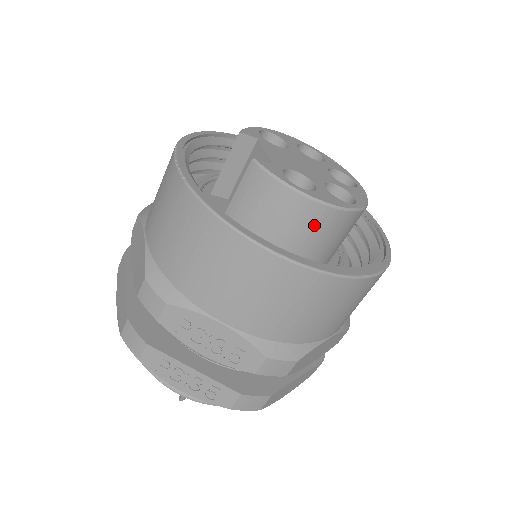
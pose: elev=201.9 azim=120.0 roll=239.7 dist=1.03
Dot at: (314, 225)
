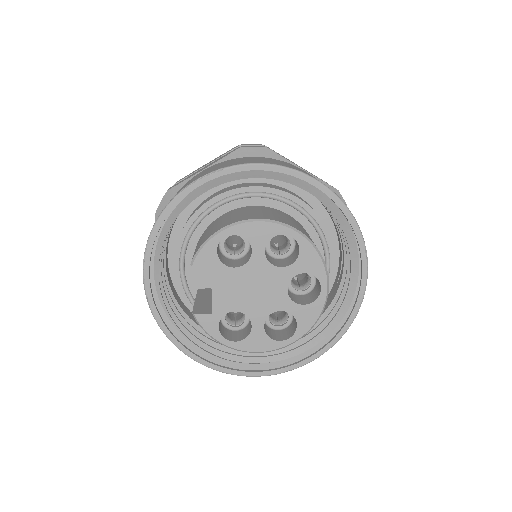
Dot at: occluded
